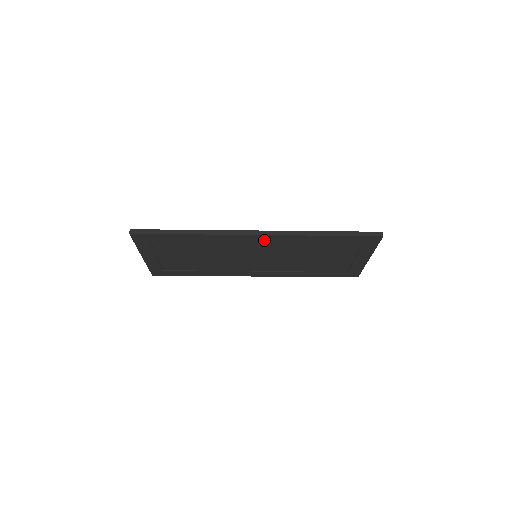
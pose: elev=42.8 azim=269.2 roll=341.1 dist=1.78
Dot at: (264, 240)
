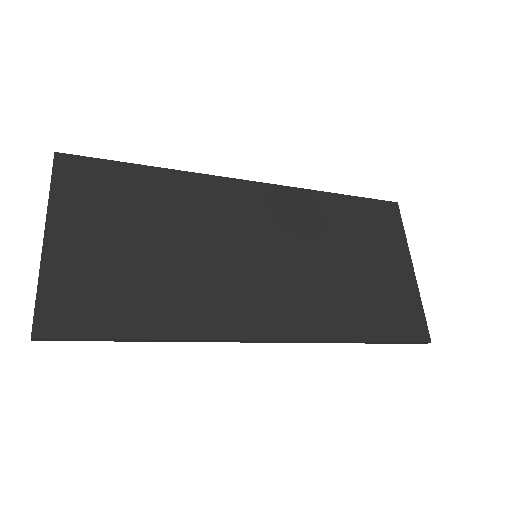
Dot at: (272, 323)
